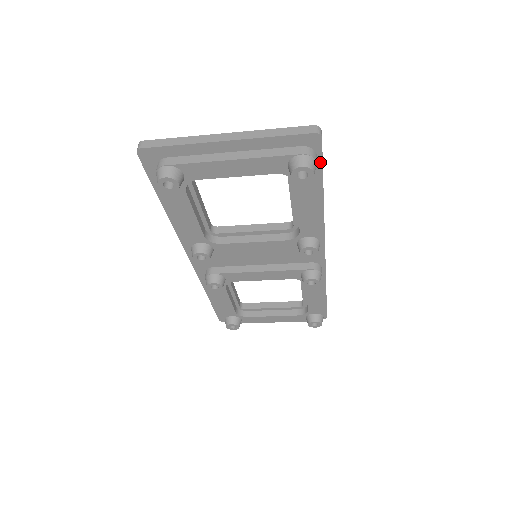
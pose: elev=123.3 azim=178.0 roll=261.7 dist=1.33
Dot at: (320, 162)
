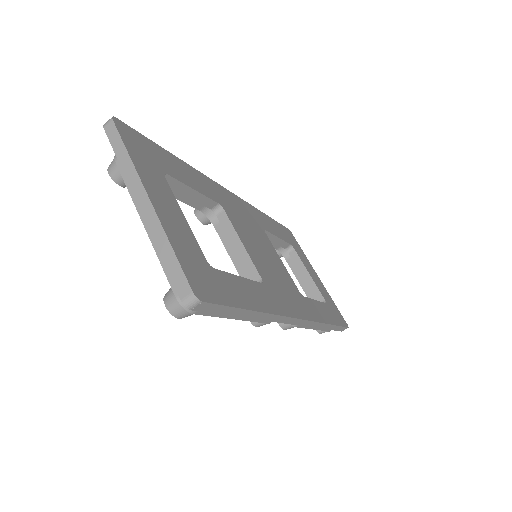
Dot at: (213, 310)
